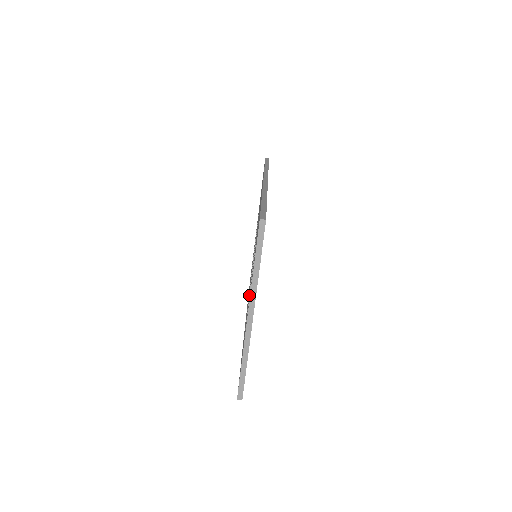
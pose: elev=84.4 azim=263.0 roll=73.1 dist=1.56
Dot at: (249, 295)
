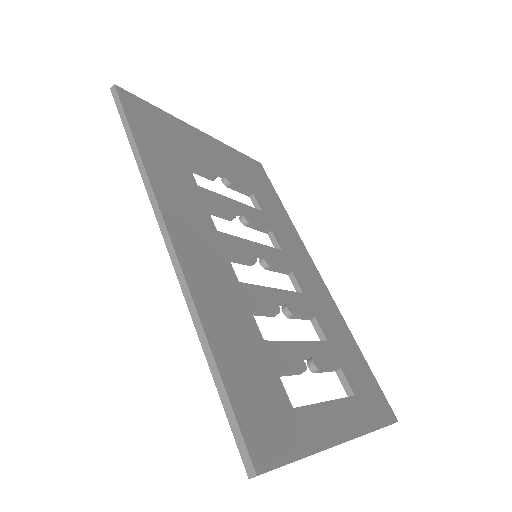
Dot at: occluded
